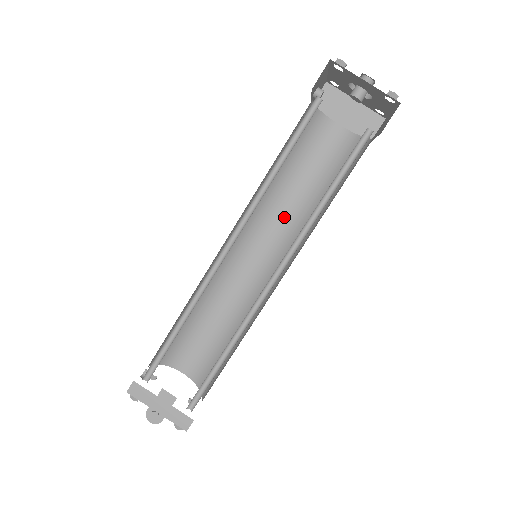
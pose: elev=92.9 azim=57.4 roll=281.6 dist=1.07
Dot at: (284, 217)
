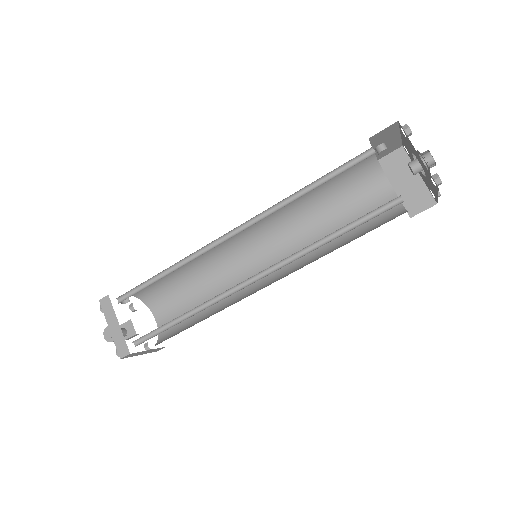
Dot at: (303, 241)
